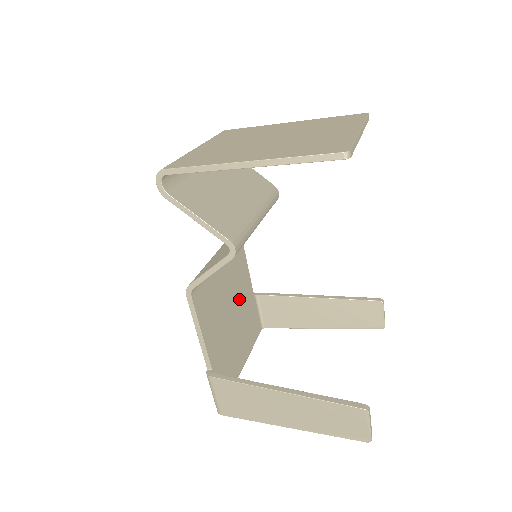
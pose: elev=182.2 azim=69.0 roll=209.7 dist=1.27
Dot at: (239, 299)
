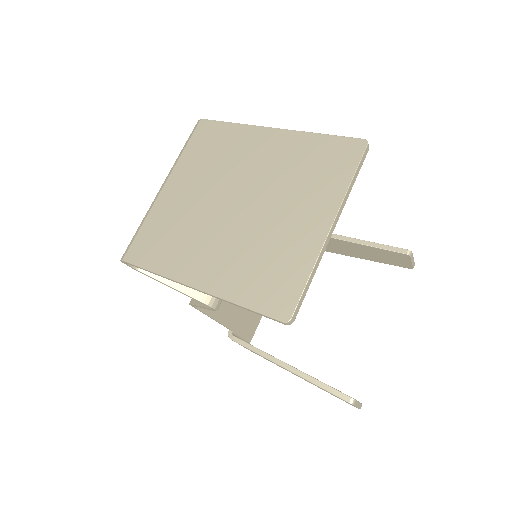
Dot at: occluded
